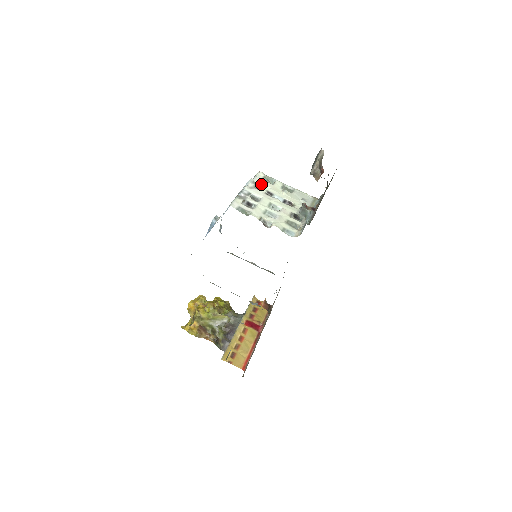
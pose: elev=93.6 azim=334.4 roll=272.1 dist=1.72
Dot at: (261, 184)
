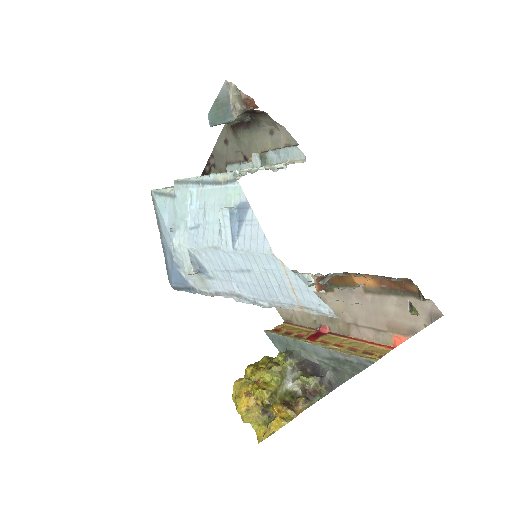
Dot at: occluded
